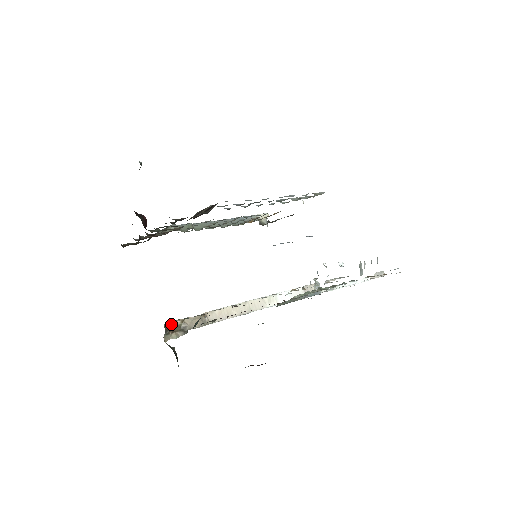
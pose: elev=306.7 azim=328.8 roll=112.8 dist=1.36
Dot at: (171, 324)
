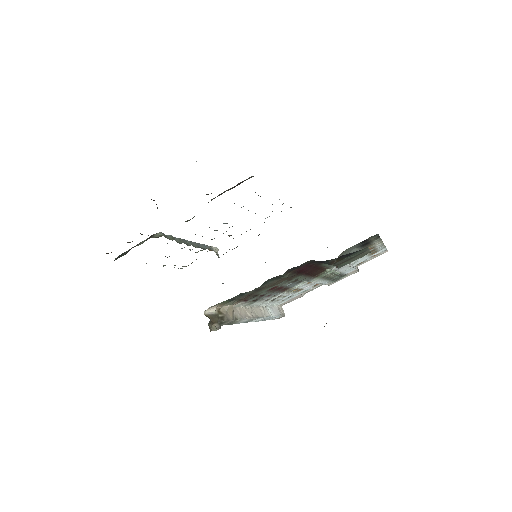
Dot at: (209, 313)
